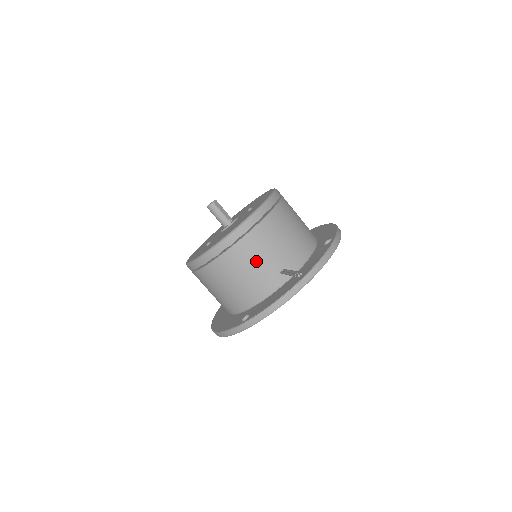
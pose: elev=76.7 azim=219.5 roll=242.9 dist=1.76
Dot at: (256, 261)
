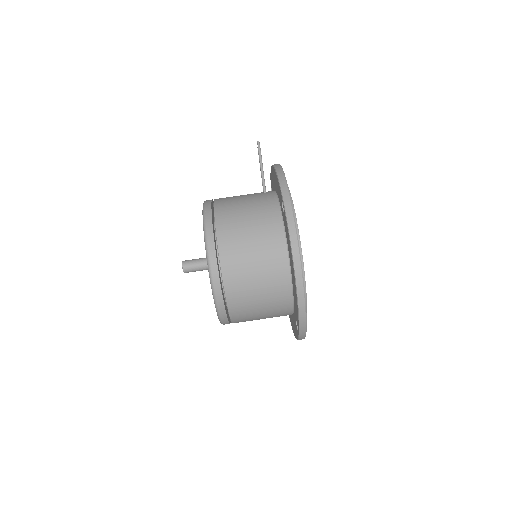
Dot at: (240, 199)
